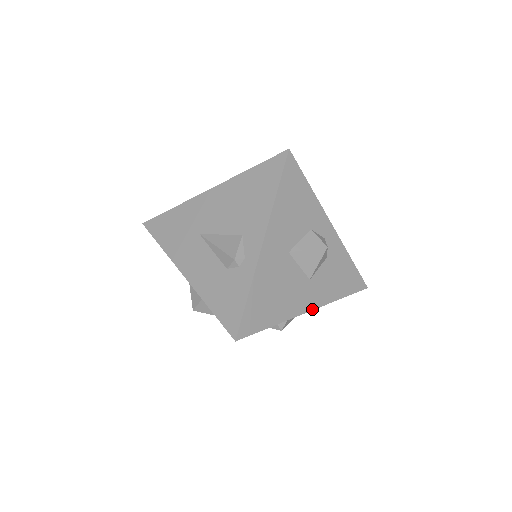
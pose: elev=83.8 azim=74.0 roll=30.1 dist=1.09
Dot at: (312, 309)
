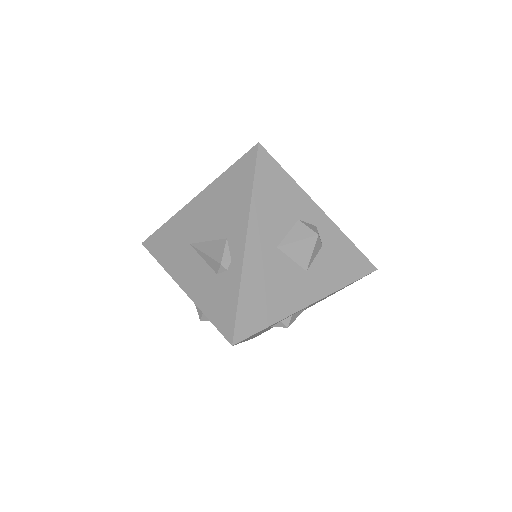
Dot at: (315, 301)
